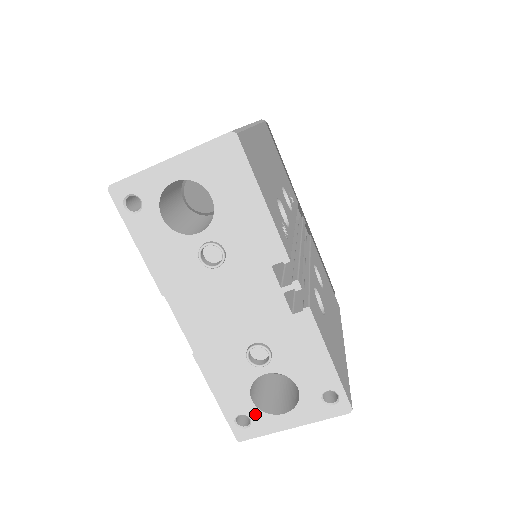
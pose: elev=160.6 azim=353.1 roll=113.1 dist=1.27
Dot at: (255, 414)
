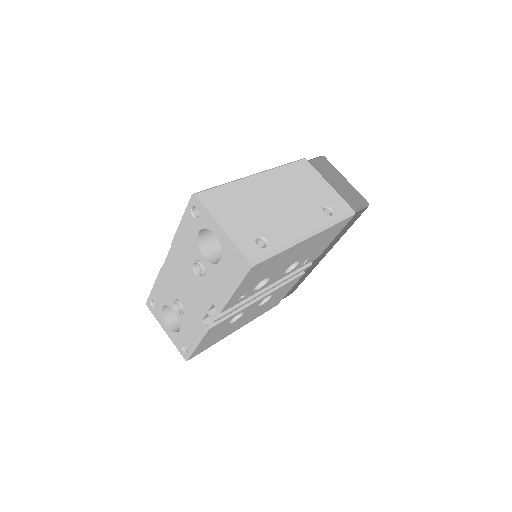
Dot at: (159, 310)
